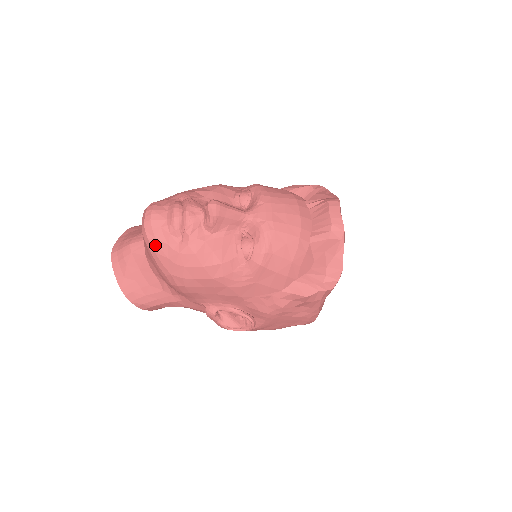
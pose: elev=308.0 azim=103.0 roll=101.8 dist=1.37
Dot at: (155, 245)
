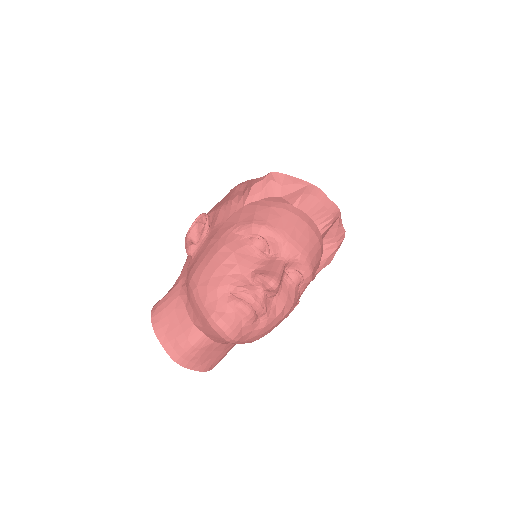
Dot at: (243, 339)
